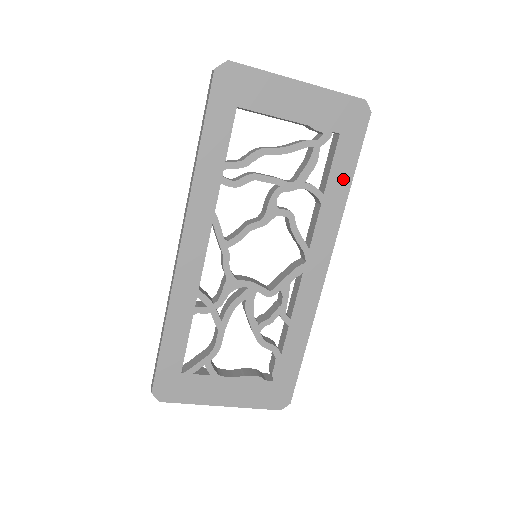
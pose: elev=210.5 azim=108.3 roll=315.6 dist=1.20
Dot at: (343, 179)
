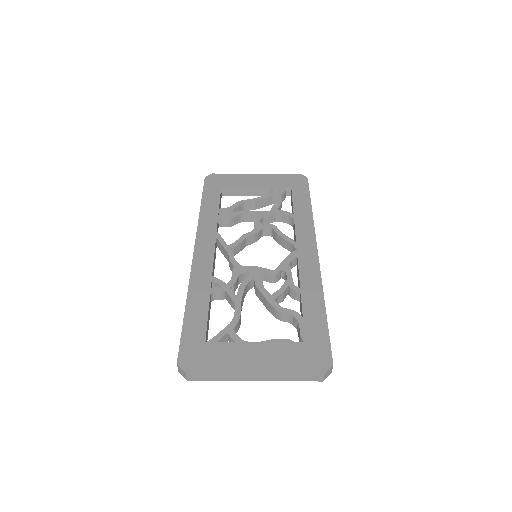
Dot at: (304, 205)
